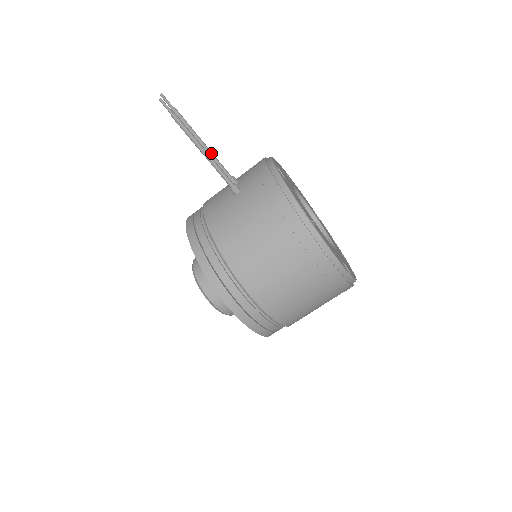
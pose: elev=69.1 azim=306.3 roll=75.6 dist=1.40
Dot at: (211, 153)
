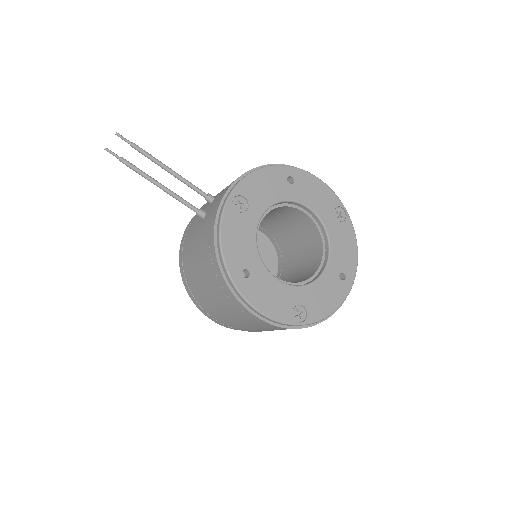
Dot at: (179, 178)
